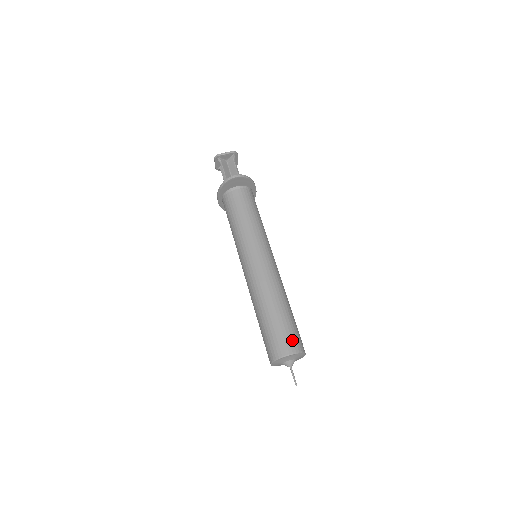
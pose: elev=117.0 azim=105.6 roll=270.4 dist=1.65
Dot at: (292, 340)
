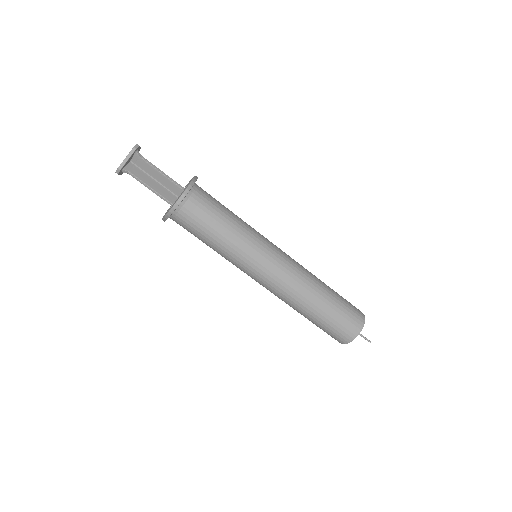
Dot at: (353, 319)
